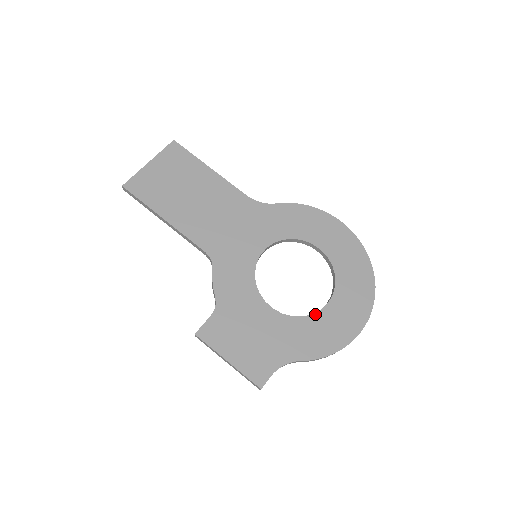
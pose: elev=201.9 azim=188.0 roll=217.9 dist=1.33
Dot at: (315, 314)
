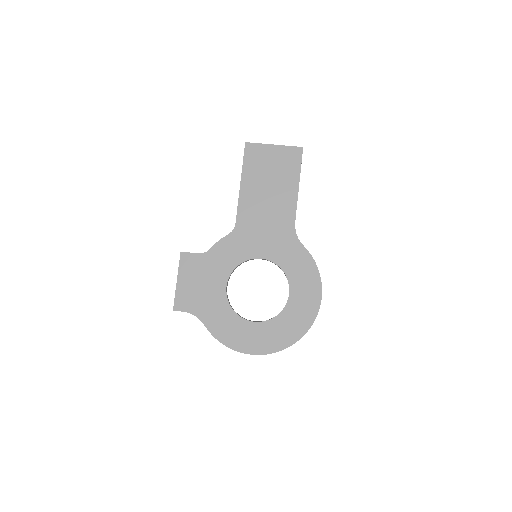
Dot at: (240, 317)
